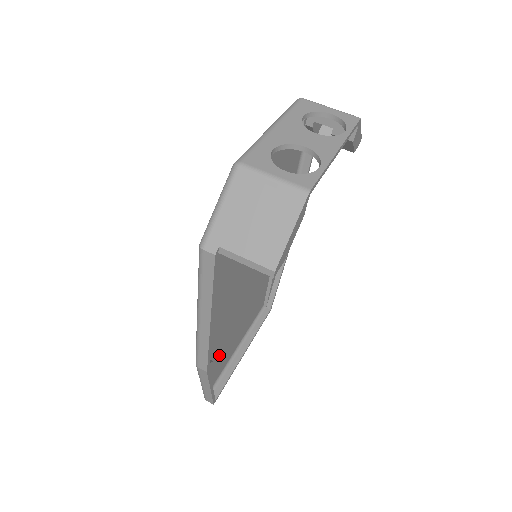
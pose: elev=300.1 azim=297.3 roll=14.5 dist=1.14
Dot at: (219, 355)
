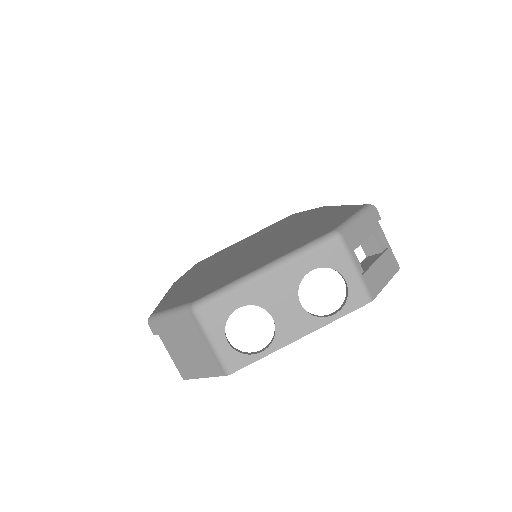
Dot at: occluded
